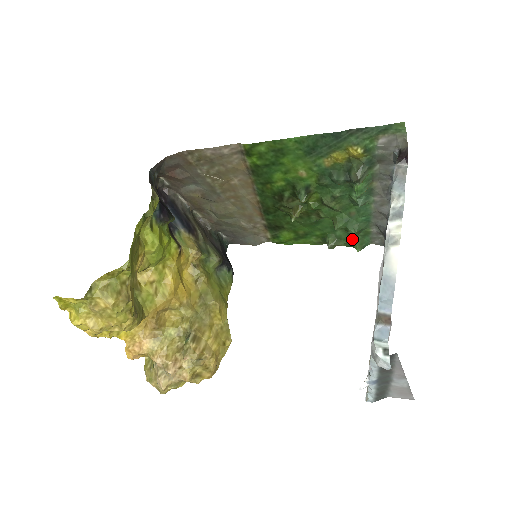
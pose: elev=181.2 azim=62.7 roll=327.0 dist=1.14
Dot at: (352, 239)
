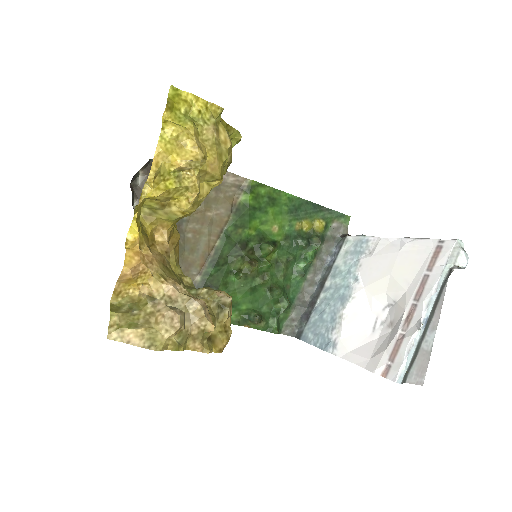
Dot at: (276, 317)
